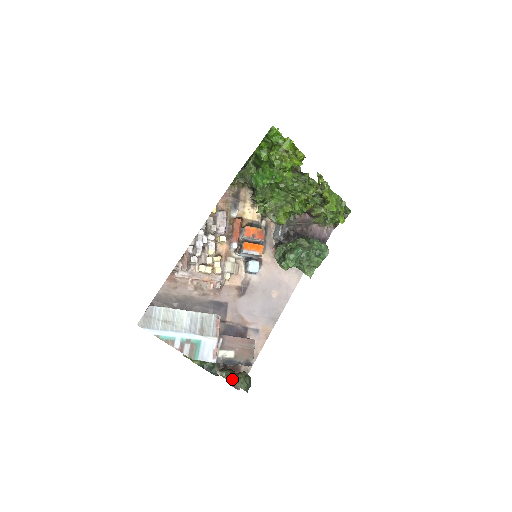
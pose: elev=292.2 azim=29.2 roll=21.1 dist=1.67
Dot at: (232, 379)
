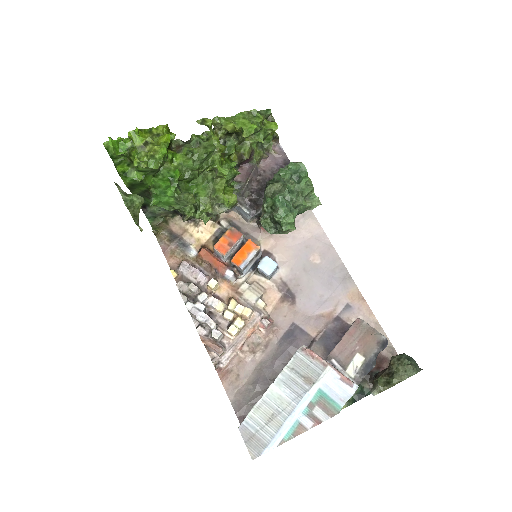
Dot at: (393, 381)
